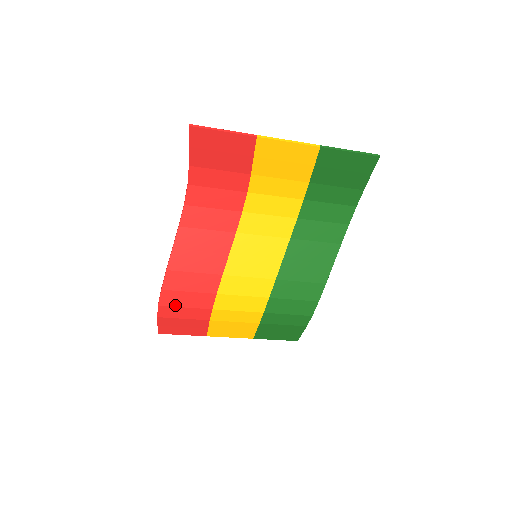
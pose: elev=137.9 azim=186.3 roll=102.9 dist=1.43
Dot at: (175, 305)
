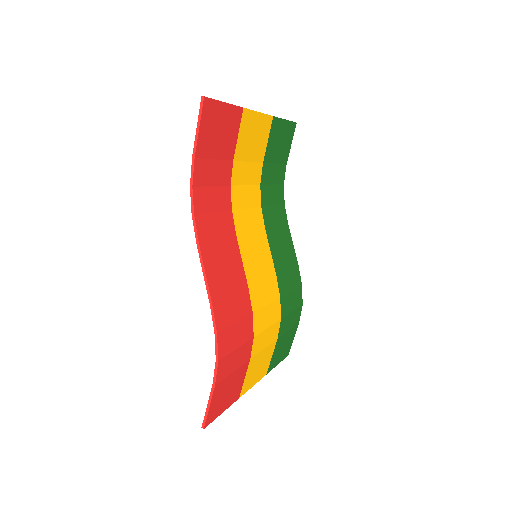
Dot at: (230, 350)
